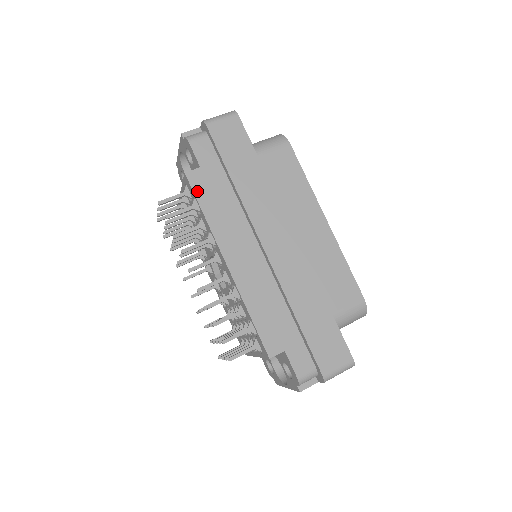
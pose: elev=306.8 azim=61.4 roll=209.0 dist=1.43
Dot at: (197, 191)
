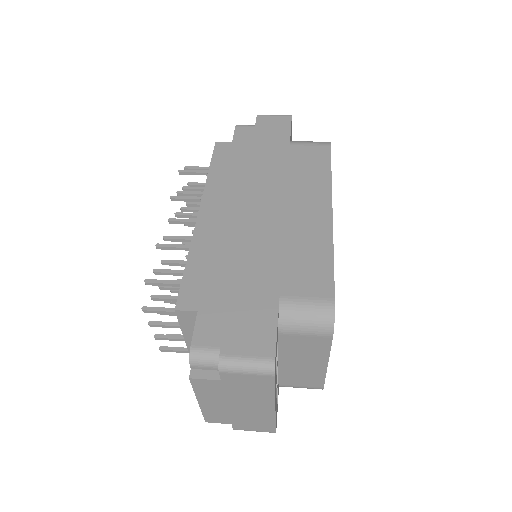
Dot at: (216, 156)
